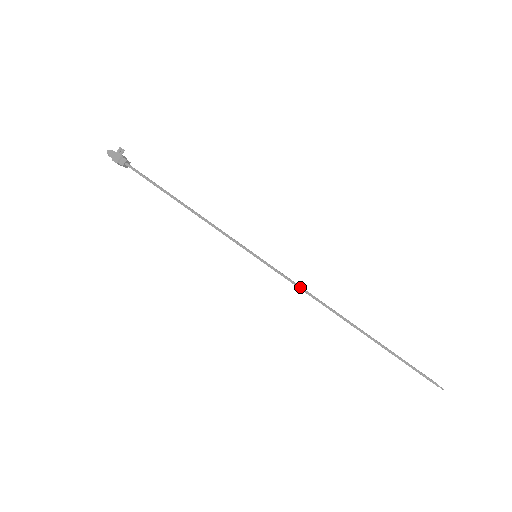
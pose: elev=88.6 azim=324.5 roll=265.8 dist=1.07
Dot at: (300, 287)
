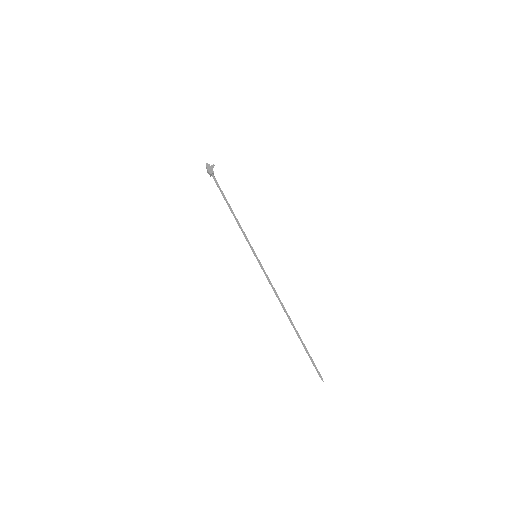
Dot at: occluded
